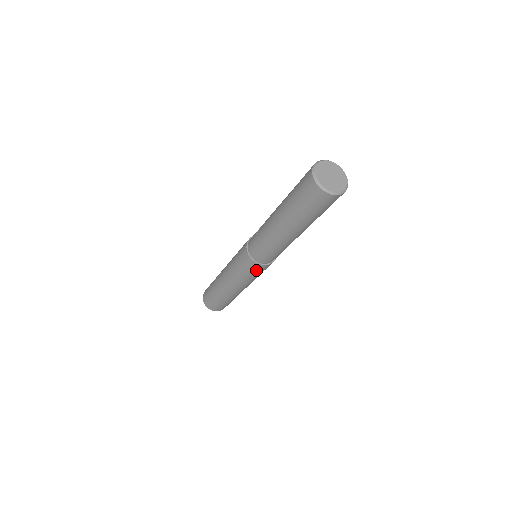
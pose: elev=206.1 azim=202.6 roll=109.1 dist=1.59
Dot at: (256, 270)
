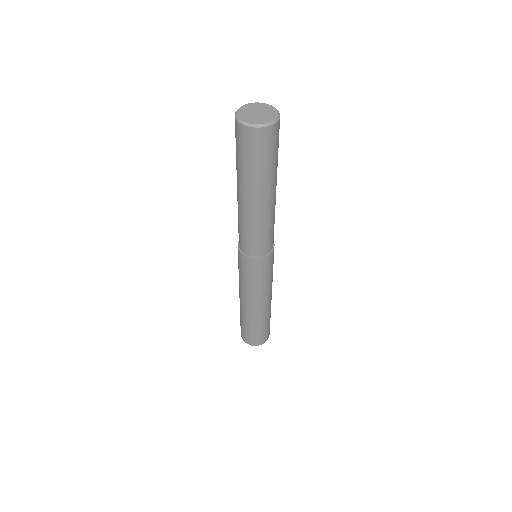
Dot at: (244, 265)
